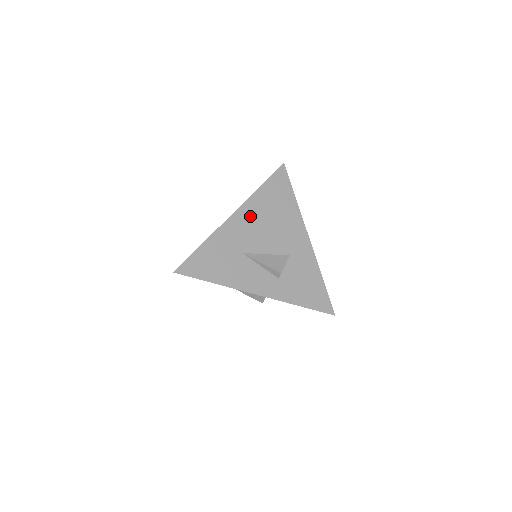
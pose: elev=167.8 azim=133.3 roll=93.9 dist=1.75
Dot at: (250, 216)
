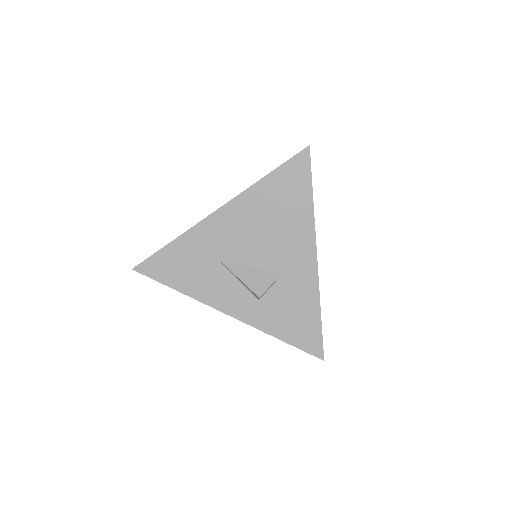
Dot at: (241, 215)
